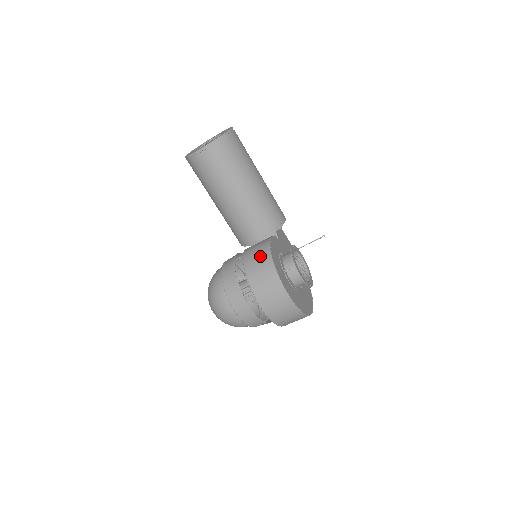
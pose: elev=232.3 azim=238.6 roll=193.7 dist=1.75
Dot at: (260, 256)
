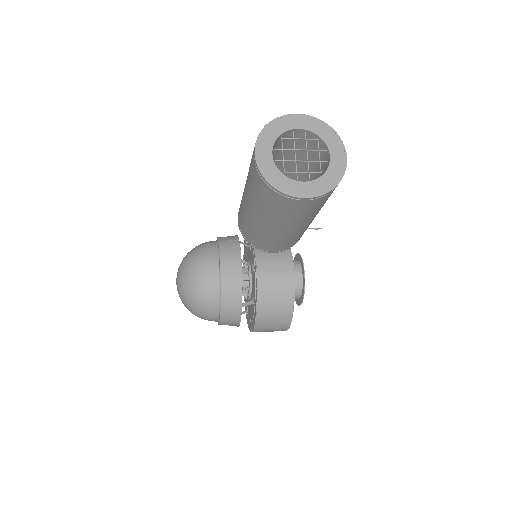
Dot at: (281, 296)
